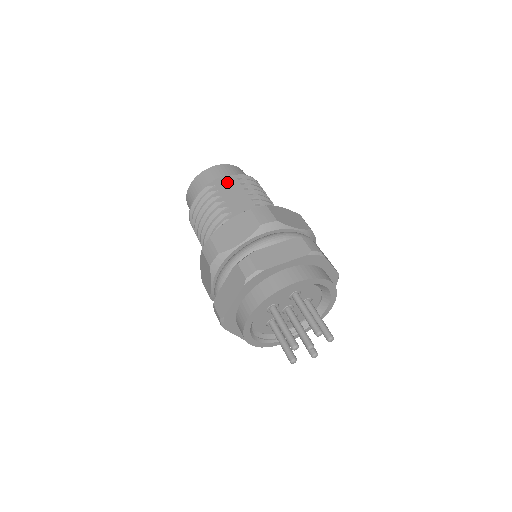
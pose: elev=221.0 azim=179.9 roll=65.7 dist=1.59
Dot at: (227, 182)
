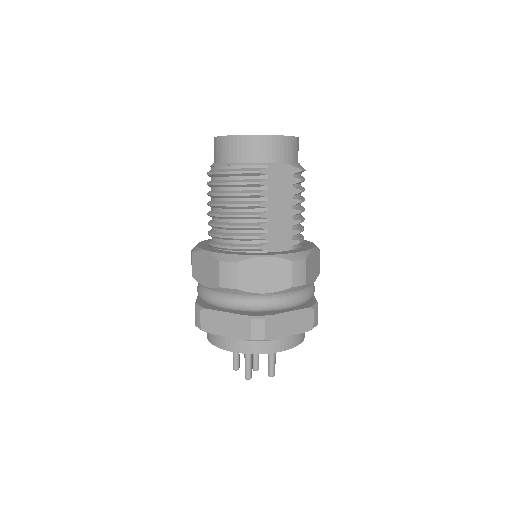
Dot at: (282, 176)
